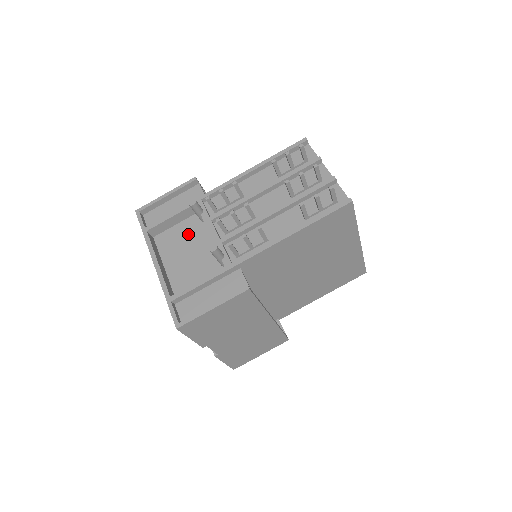
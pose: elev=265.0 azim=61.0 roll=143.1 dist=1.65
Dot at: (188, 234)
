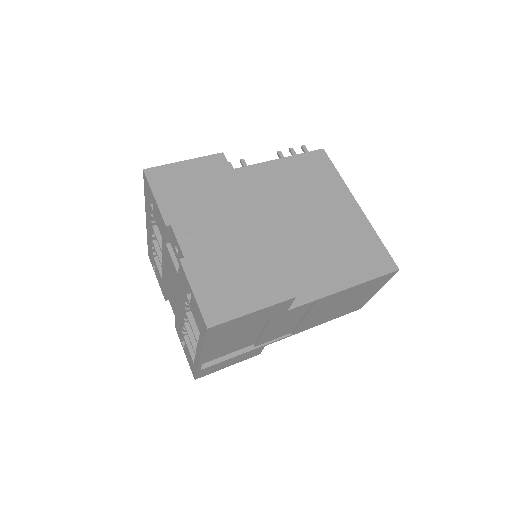
Dot at: occluded
